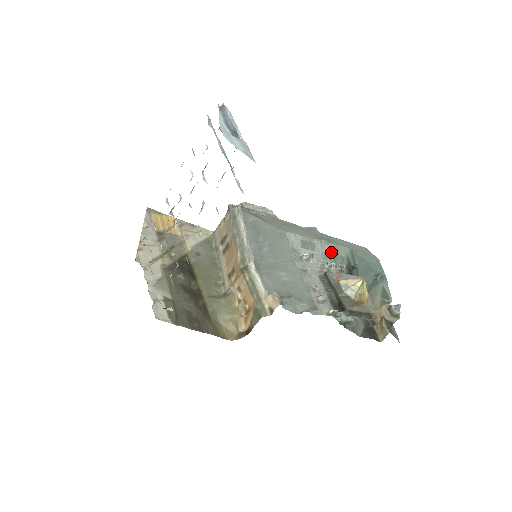
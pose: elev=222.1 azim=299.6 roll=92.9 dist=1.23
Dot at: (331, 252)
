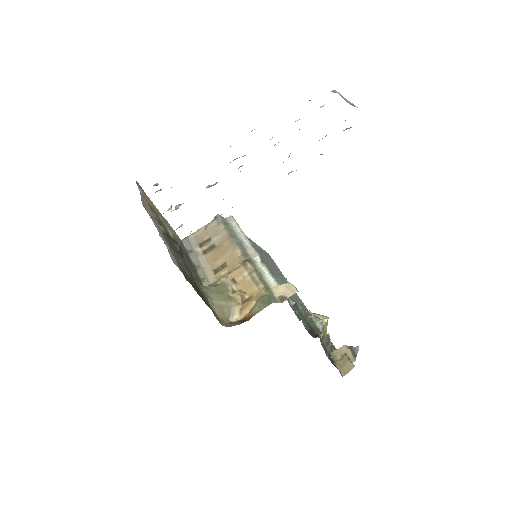
Dot at: occluded
